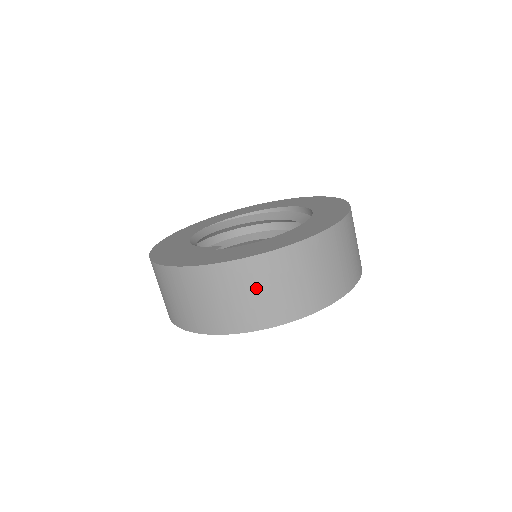
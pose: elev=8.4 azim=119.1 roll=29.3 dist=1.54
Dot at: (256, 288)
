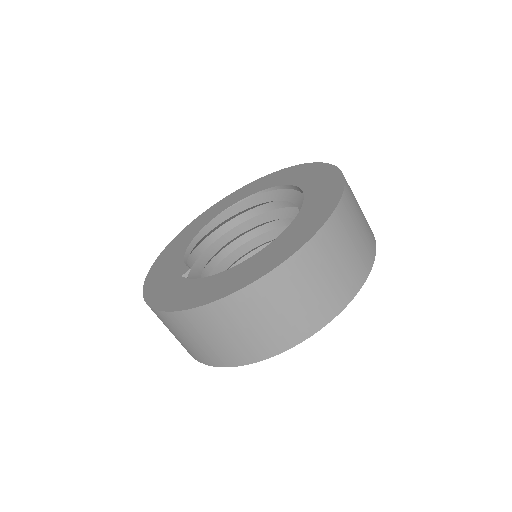
Dot at: (195, 336)
